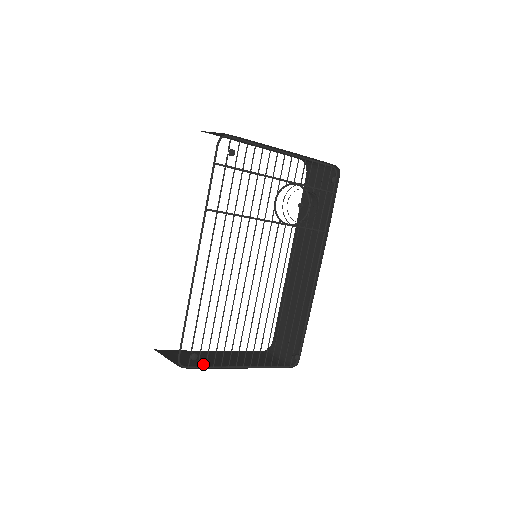
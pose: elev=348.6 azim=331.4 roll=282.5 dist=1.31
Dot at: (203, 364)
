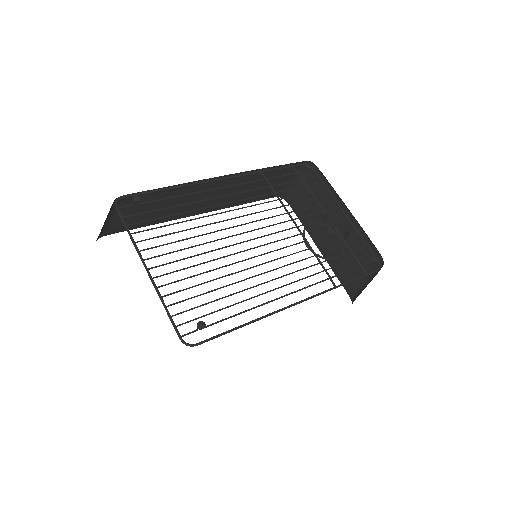
Dot at: occluded
